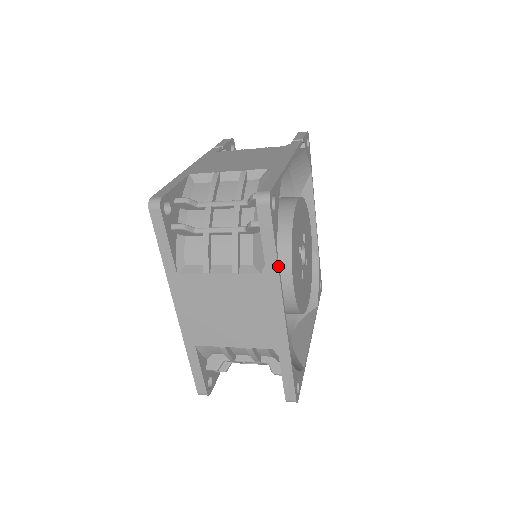
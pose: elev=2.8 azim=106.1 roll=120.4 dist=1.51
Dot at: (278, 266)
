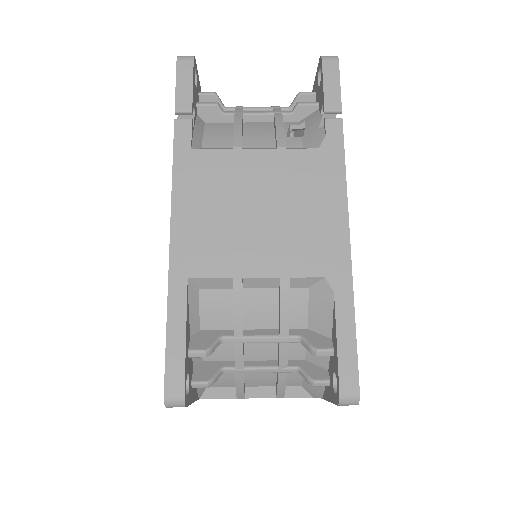
Dot at: occluded
